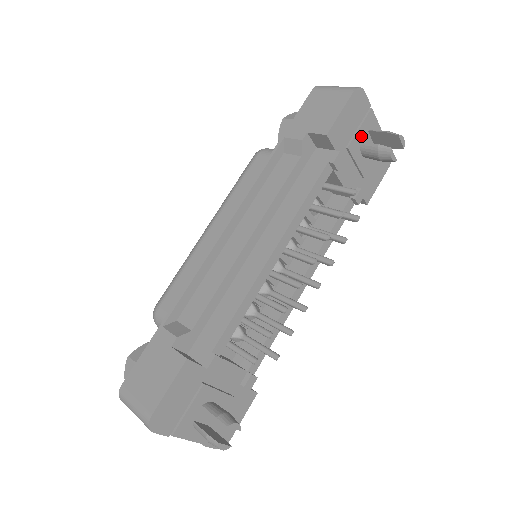
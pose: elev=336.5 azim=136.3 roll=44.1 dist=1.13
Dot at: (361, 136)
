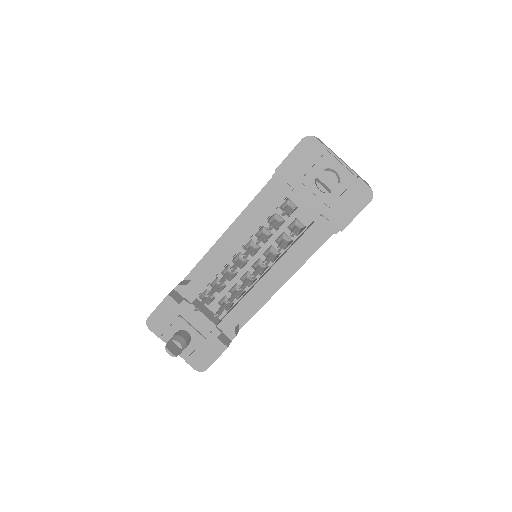
Dot at: (317, 173)
